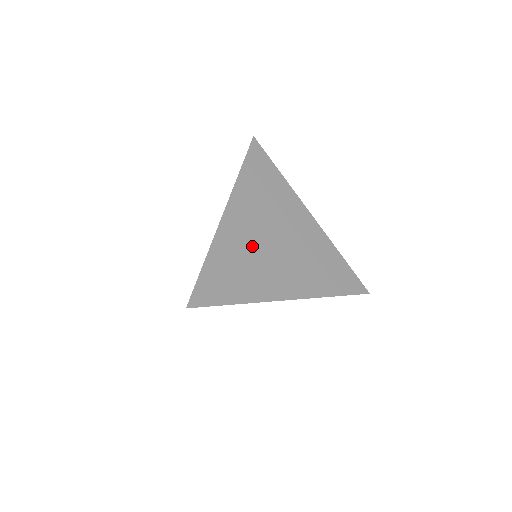
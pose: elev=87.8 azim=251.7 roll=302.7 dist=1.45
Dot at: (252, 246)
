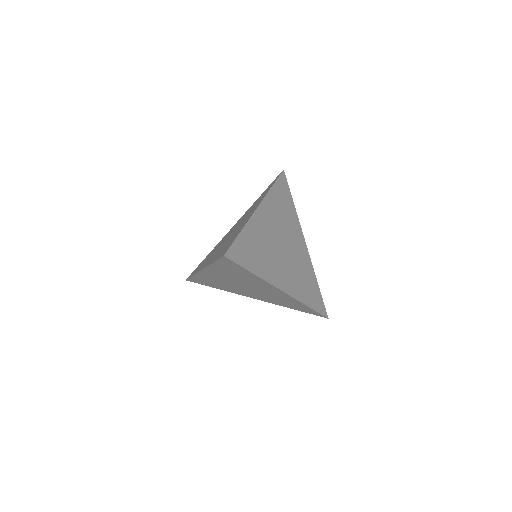
Dot at: (269, 240)
